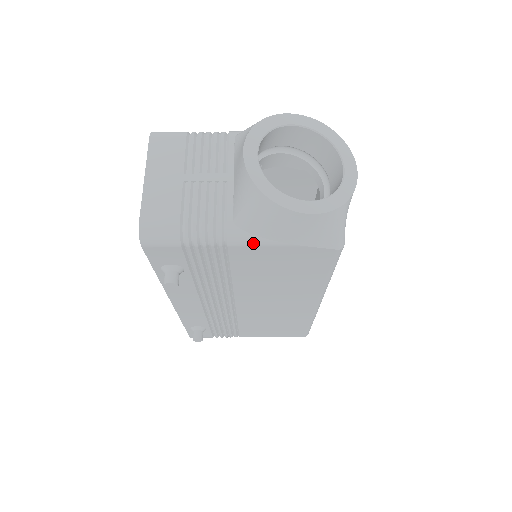
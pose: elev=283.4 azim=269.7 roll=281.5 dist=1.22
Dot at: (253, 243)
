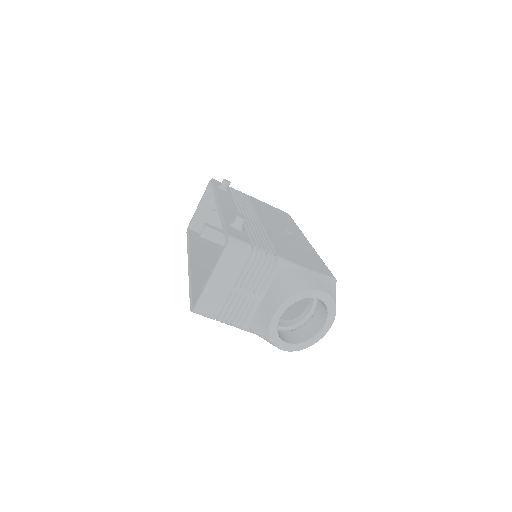
Dot at: (253, 333)
